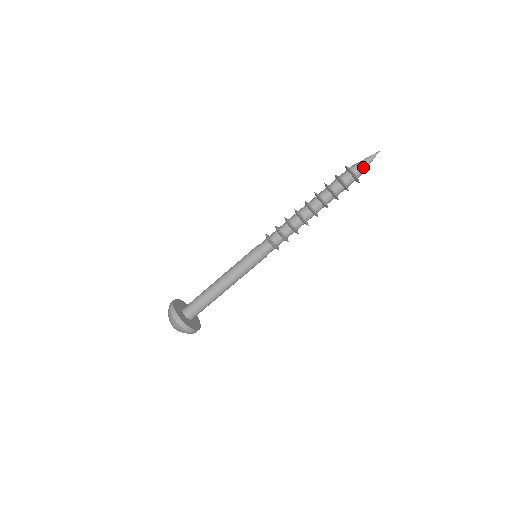
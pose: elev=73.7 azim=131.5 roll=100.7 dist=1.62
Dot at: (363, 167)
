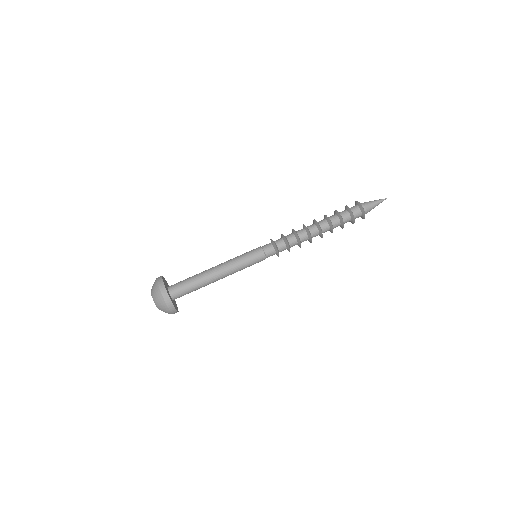
Dot at: (371, 205)
